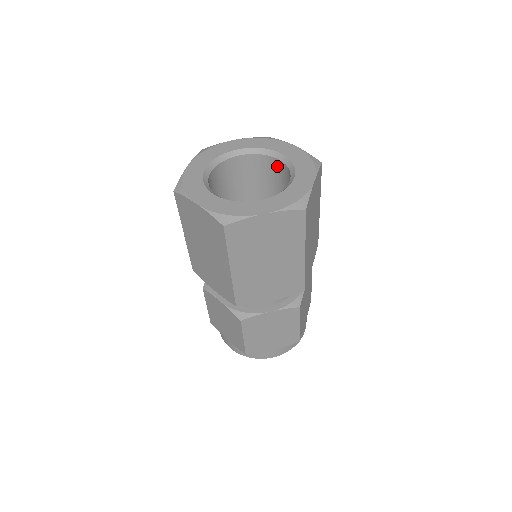
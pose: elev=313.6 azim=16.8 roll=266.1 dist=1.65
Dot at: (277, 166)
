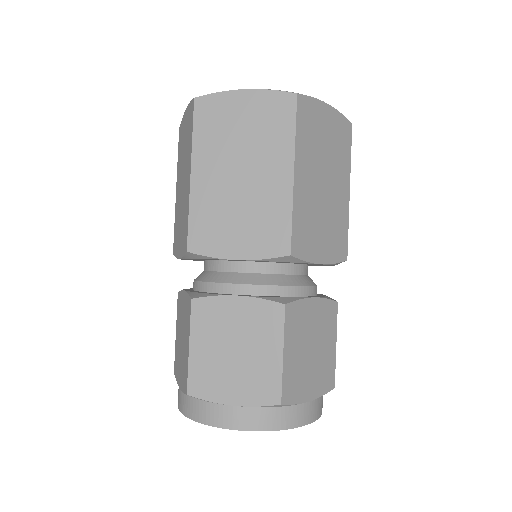
Dot at: occluded
